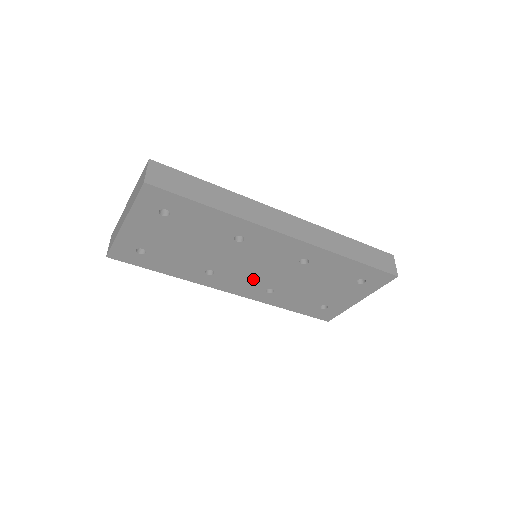
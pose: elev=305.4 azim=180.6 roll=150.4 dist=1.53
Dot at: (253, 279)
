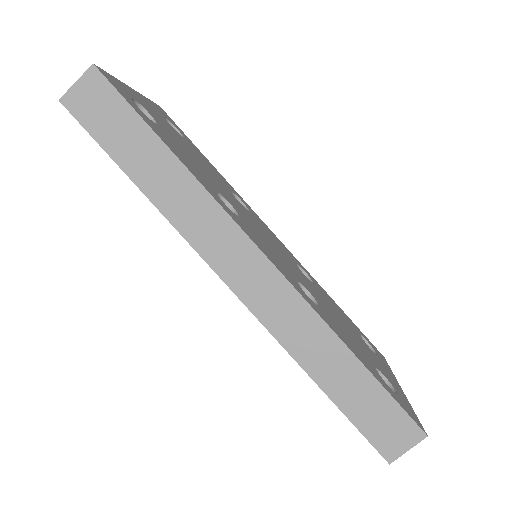
Dot at: occluded
